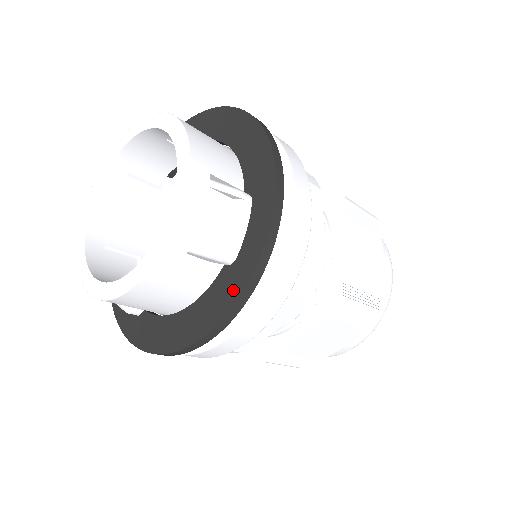
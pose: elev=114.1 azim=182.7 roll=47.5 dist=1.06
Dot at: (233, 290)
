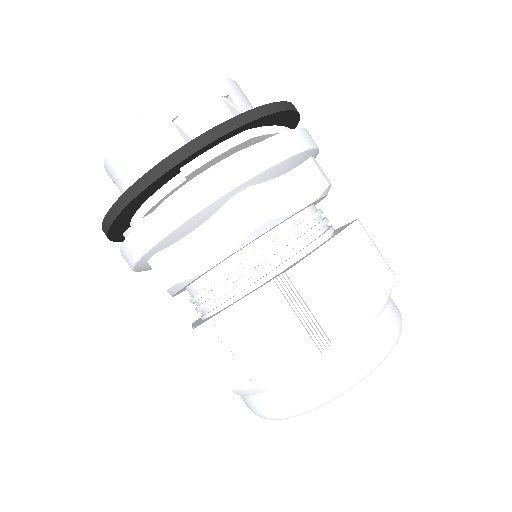
Dot at: occluded
